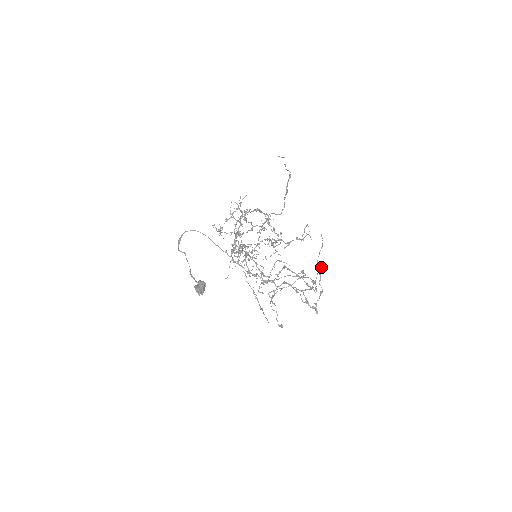
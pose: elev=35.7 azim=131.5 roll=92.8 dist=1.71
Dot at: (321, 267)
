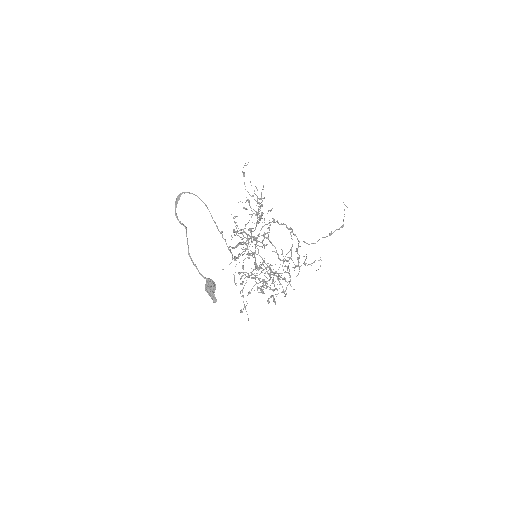
Dot at: occluded
